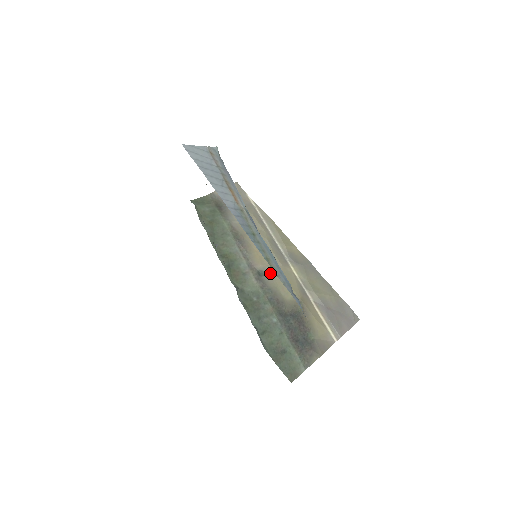
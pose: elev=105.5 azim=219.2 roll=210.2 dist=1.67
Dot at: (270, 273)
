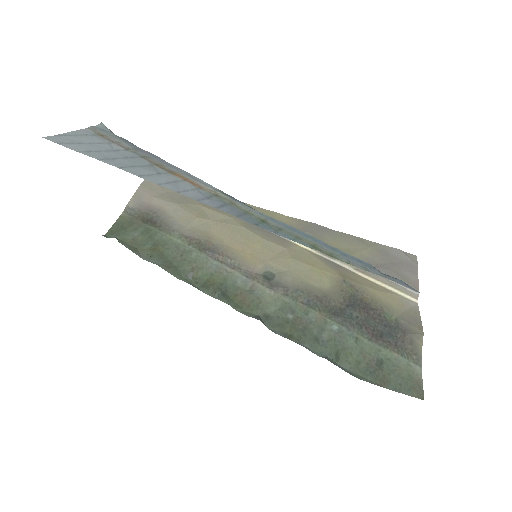
Dot at: (279, 268)
